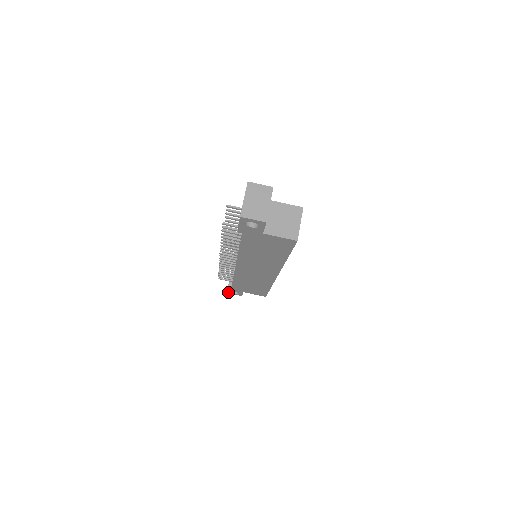
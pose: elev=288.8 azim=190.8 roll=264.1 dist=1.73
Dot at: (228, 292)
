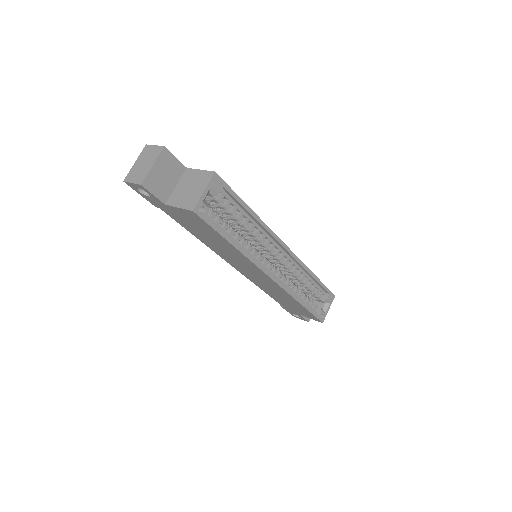
Dot at: (293, 315)
